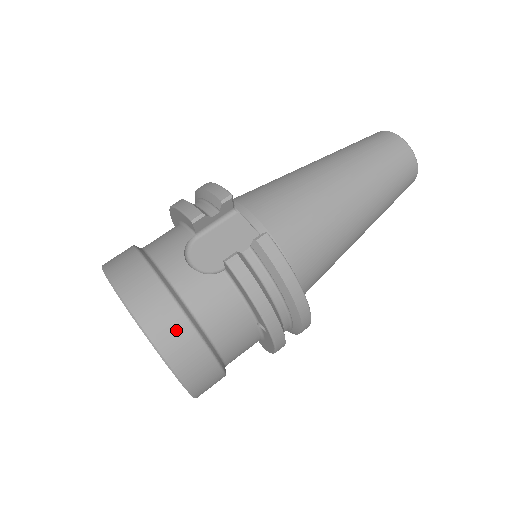
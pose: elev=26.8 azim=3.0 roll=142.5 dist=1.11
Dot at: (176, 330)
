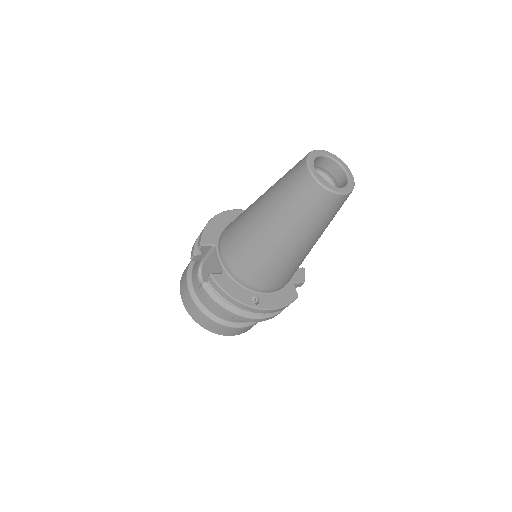
Dot at: (198, 315)
